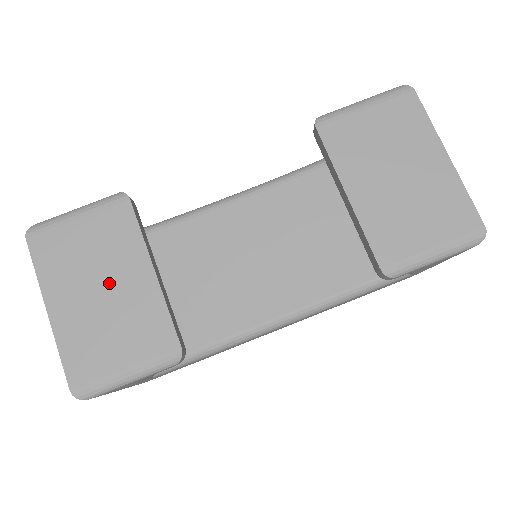
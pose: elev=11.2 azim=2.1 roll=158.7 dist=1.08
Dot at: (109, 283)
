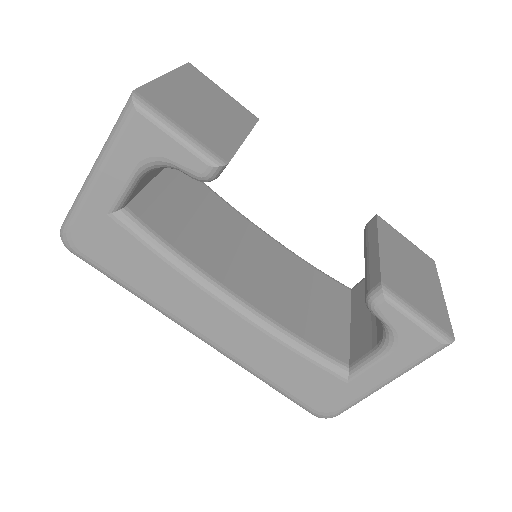
Dot at: (214, 112)
